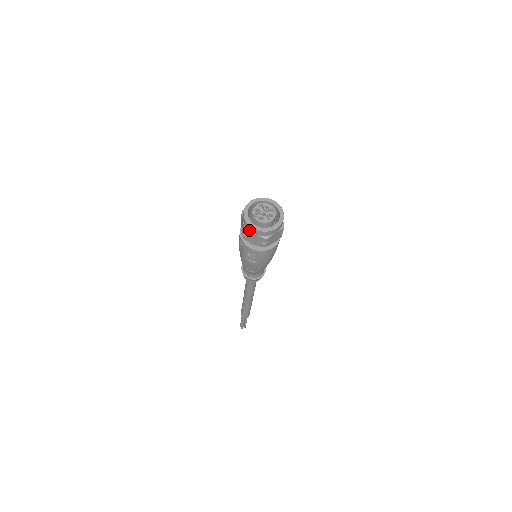
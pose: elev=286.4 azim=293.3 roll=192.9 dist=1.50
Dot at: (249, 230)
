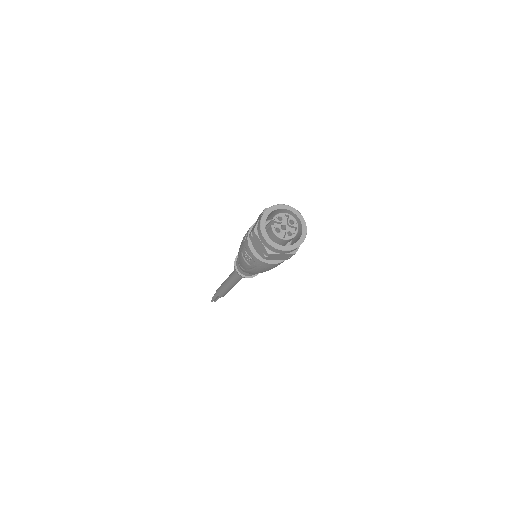
Dot at: (258, 233)
